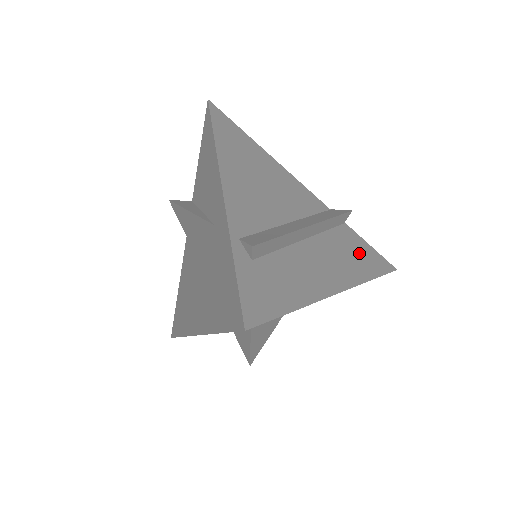
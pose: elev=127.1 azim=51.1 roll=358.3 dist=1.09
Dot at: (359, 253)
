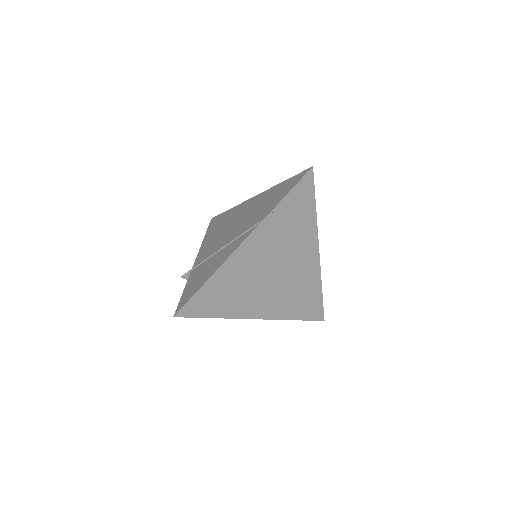
Dot at: (298, 213)
